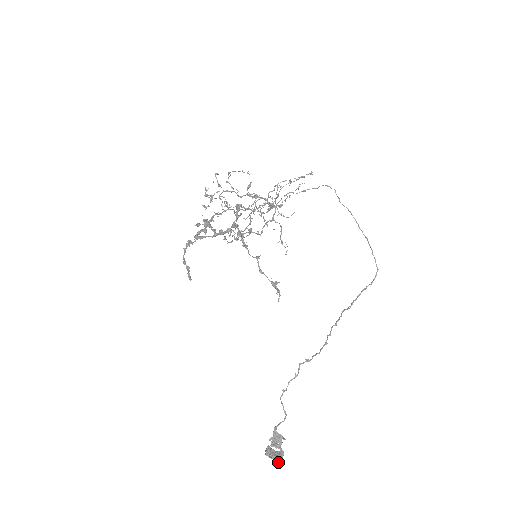
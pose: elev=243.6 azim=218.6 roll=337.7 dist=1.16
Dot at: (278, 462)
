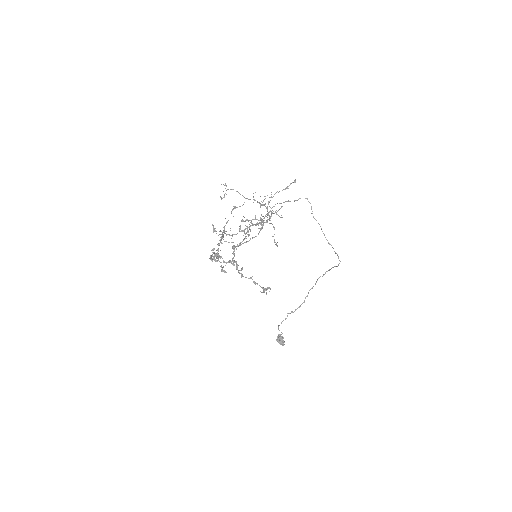
Dot at: (282, 345)
